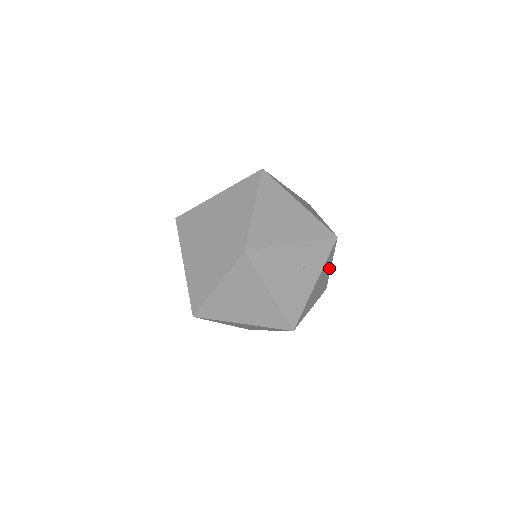
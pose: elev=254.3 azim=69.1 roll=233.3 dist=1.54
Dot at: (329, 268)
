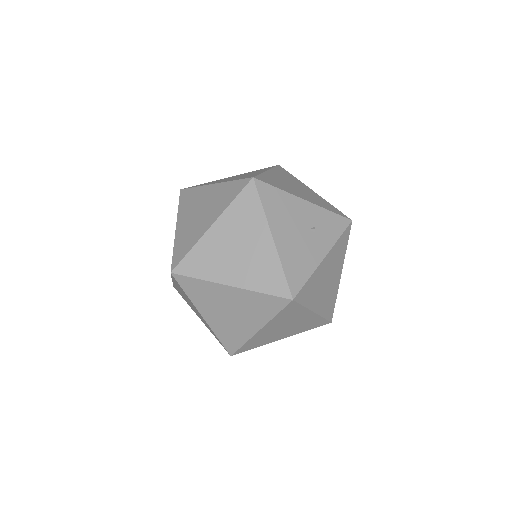
Dot at: (339, 273)
